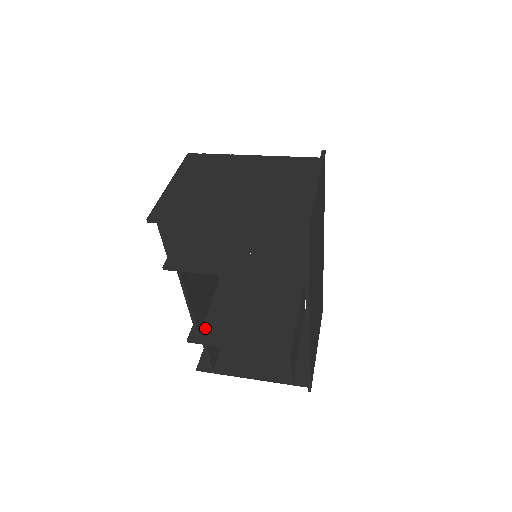
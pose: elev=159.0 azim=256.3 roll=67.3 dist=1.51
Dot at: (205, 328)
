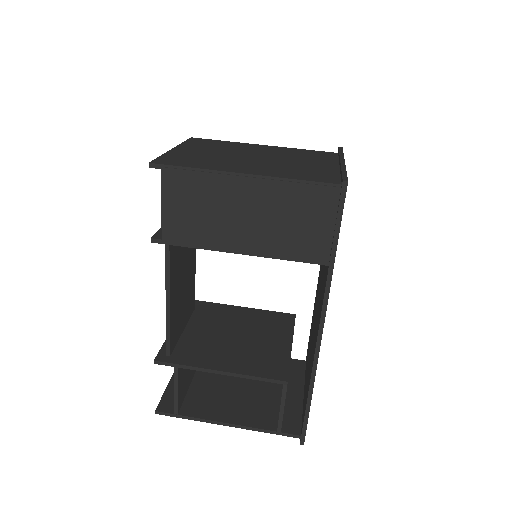
Dot at: (178, 349)
